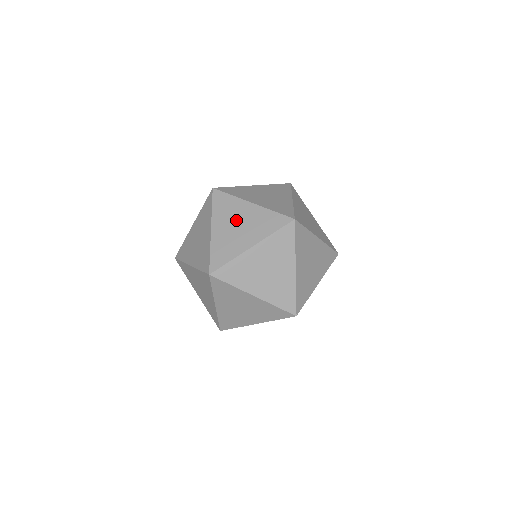
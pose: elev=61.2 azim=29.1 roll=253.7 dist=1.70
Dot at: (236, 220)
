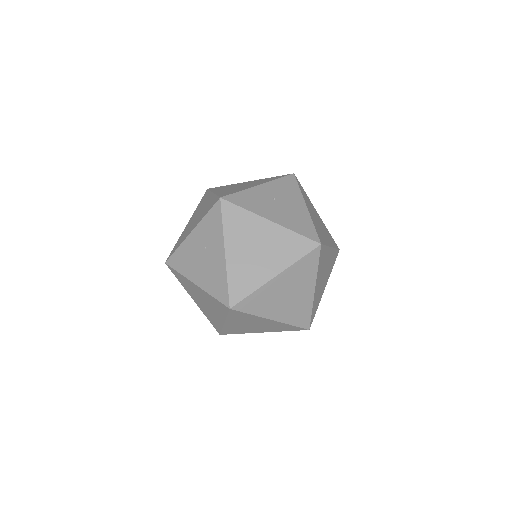
Dot at: (206, 250)
